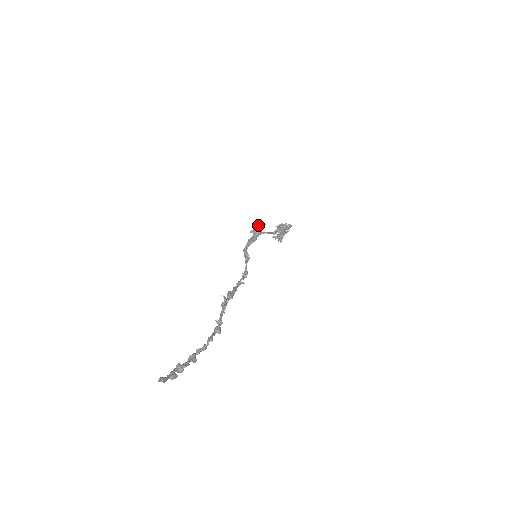
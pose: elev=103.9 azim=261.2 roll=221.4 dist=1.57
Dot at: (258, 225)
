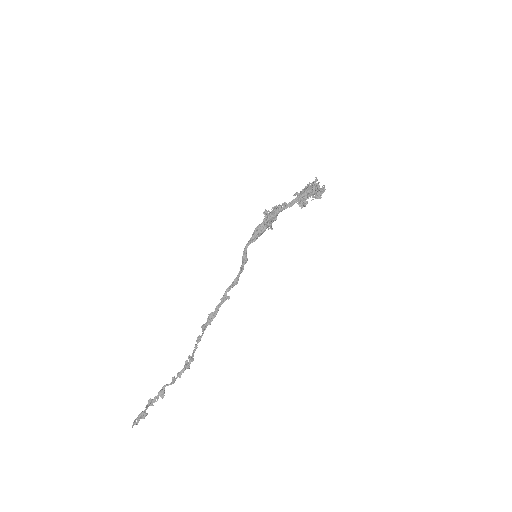
Dot at: (276, 211)
